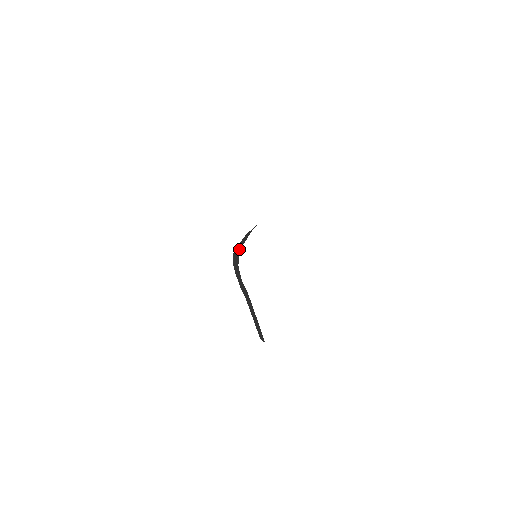
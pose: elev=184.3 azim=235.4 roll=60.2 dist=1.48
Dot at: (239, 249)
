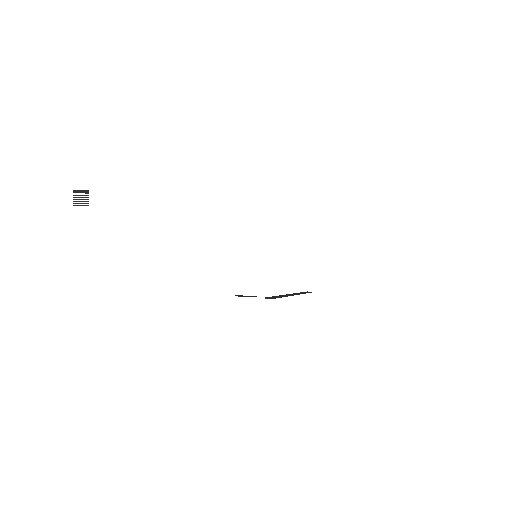
Dot at: occluded
